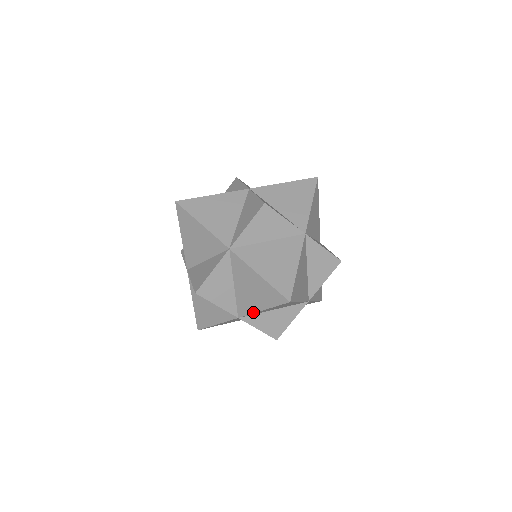
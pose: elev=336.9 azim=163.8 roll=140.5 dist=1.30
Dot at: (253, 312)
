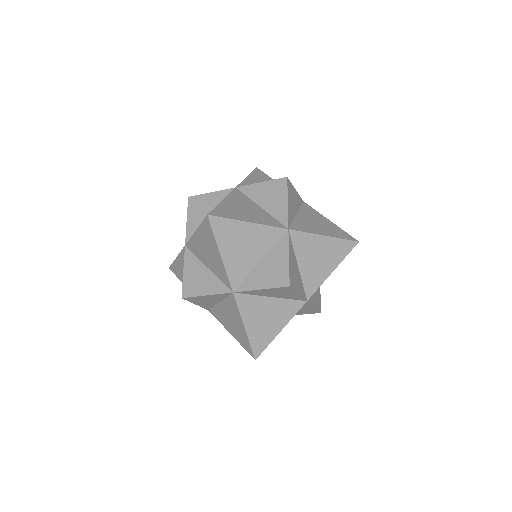
Dot at: (312, 232)
